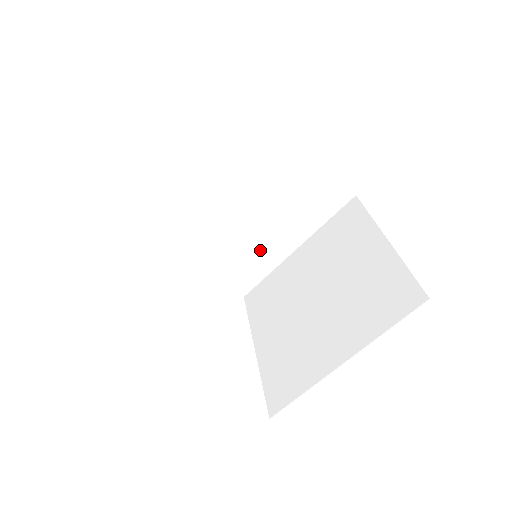
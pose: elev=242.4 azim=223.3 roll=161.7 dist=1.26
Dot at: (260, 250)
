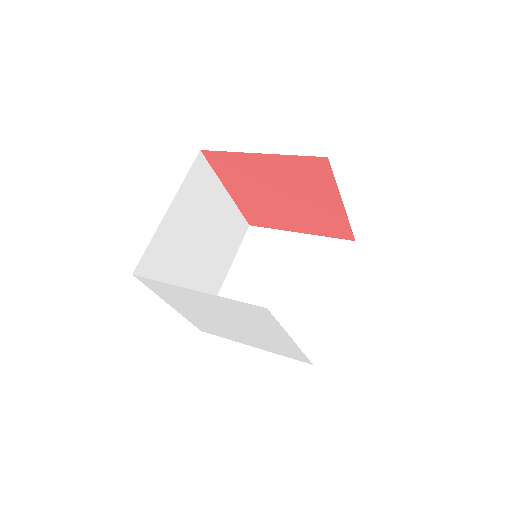
Dot at: (305, 313)
